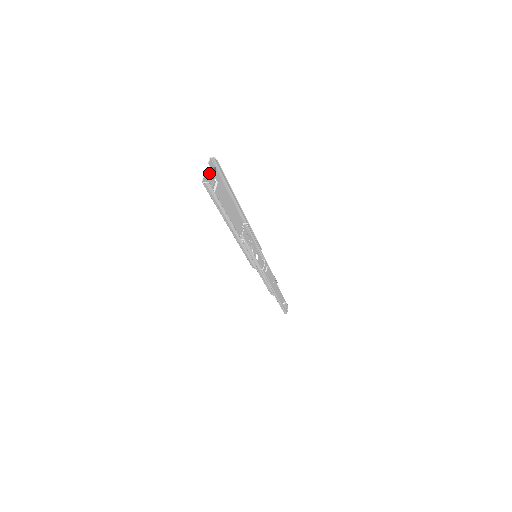
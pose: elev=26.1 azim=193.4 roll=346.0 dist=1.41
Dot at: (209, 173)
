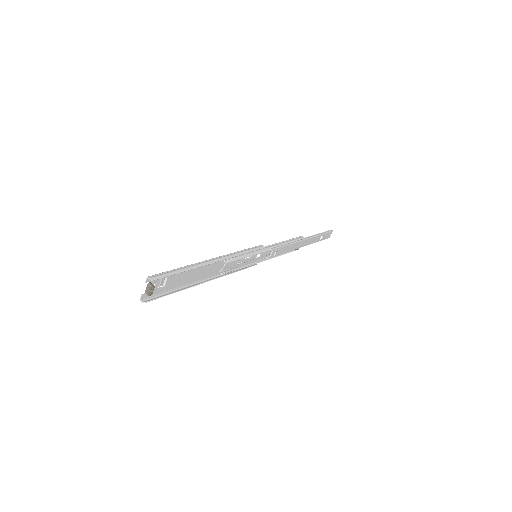
Dot at: (147, 291)
